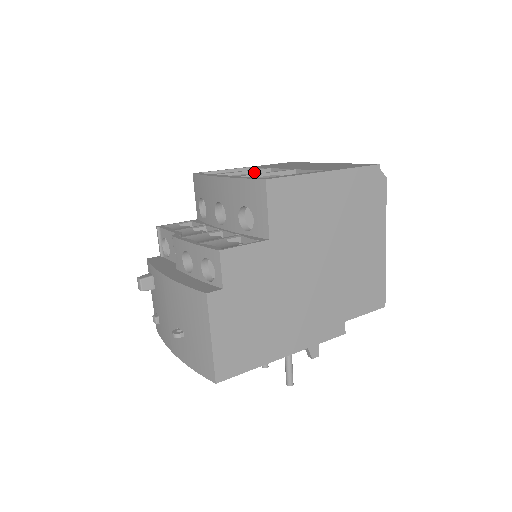
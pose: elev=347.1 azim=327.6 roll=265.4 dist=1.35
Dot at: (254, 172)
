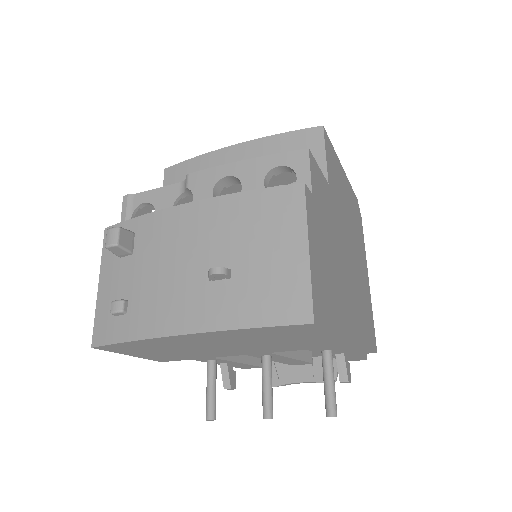
Dot at: occluded
